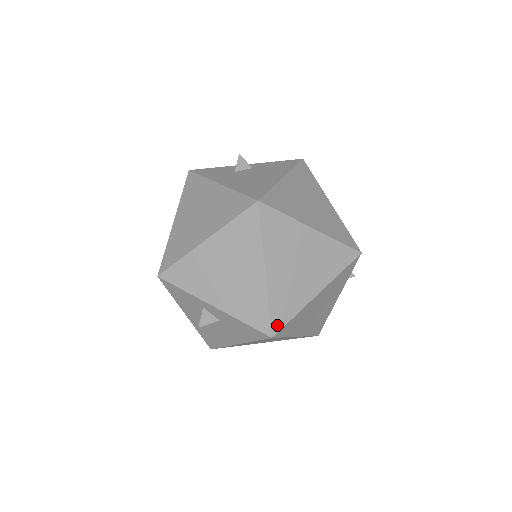
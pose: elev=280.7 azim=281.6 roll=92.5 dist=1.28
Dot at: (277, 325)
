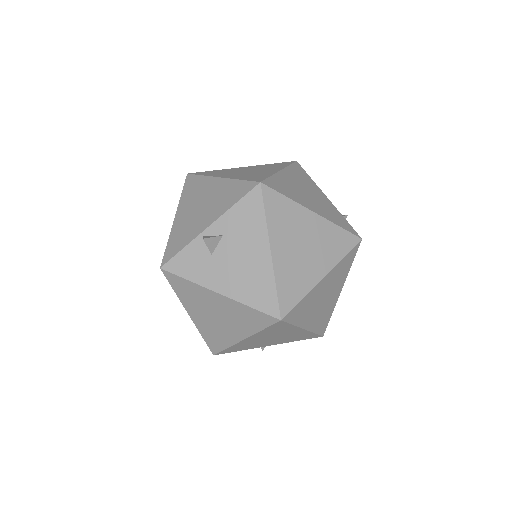
Dot at: (323, 330)
